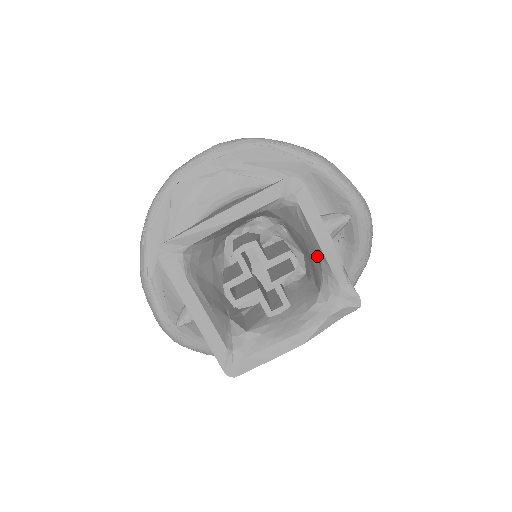
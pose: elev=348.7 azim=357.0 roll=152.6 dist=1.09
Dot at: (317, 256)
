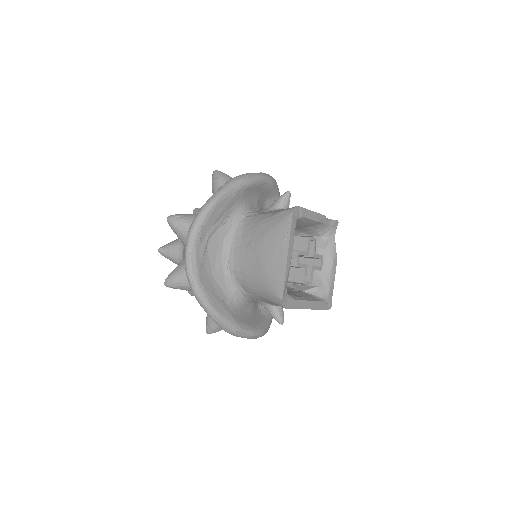
Dot at: (312, 226)
